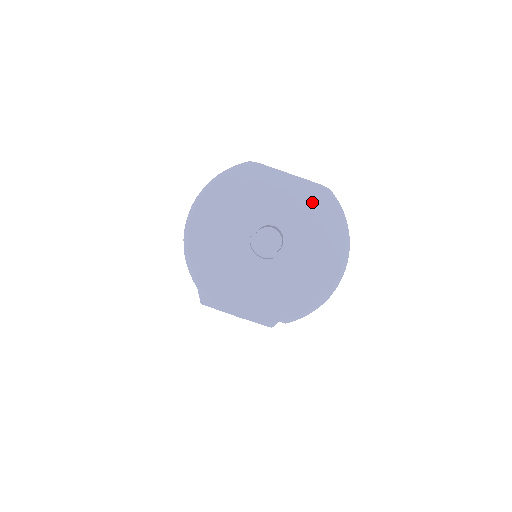
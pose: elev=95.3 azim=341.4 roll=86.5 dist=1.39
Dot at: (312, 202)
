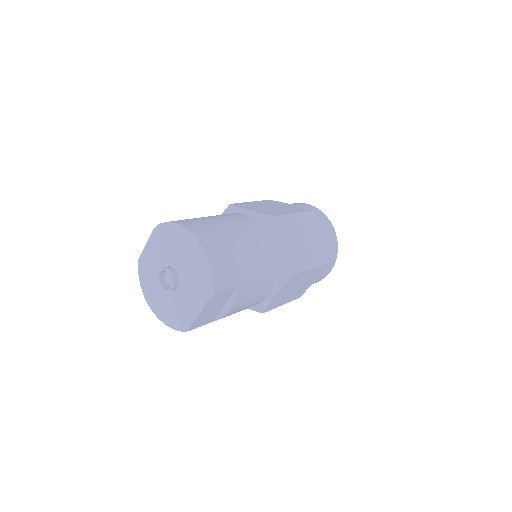
Dot at: (160, 240)
